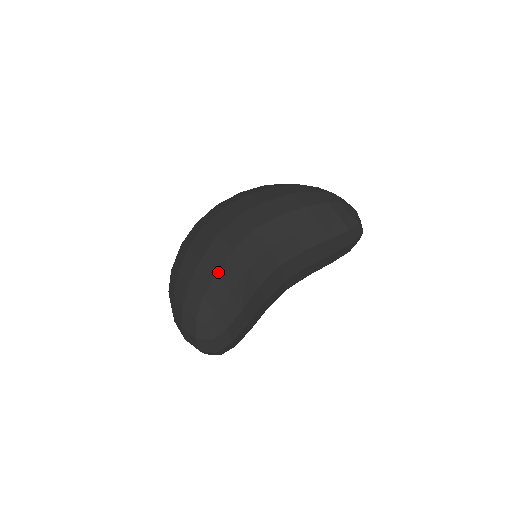
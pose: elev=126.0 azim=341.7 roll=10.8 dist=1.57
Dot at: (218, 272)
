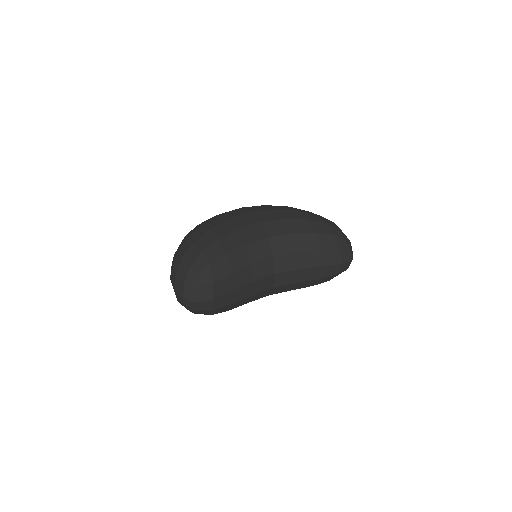
Dot at: (220, 239)
